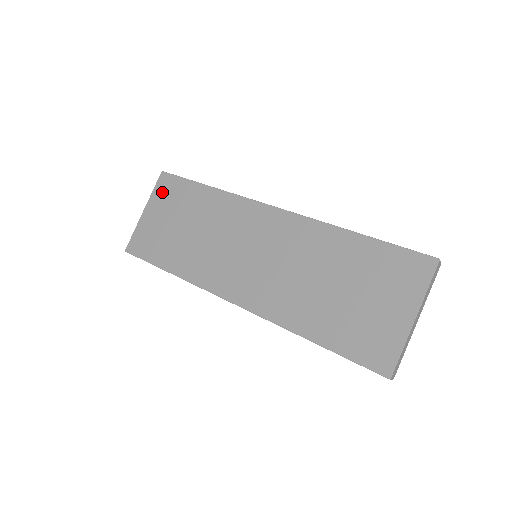
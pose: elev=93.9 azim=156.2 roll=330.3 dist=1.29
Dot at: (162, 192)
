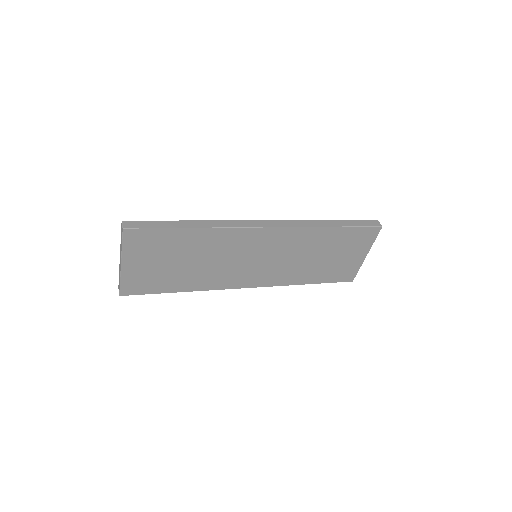
Dot at: (137, 246)
